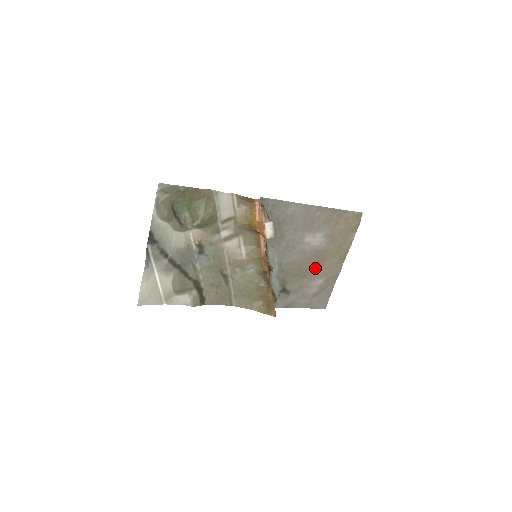
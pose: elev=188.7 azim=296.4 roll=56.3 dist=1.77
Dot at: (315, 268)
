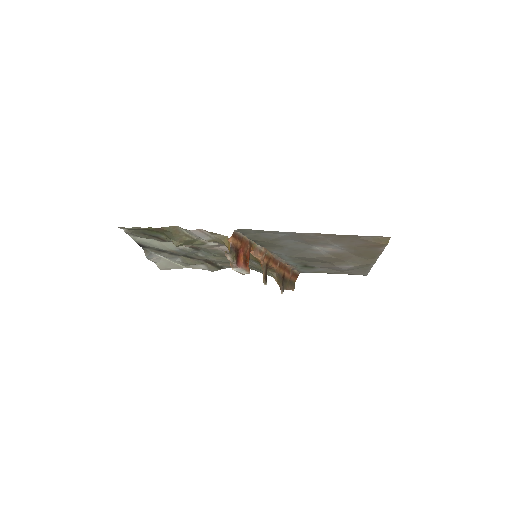
Dot at: (338, 260)
